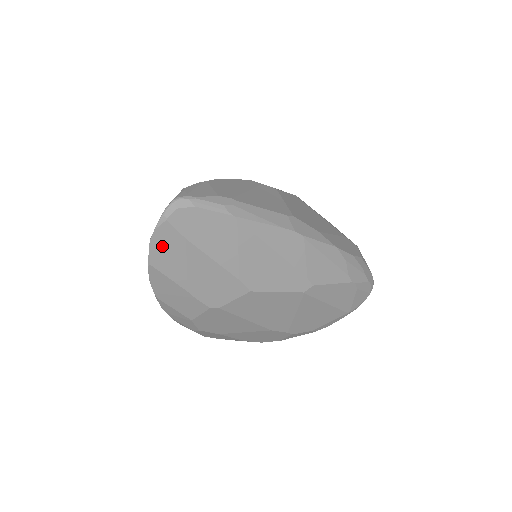
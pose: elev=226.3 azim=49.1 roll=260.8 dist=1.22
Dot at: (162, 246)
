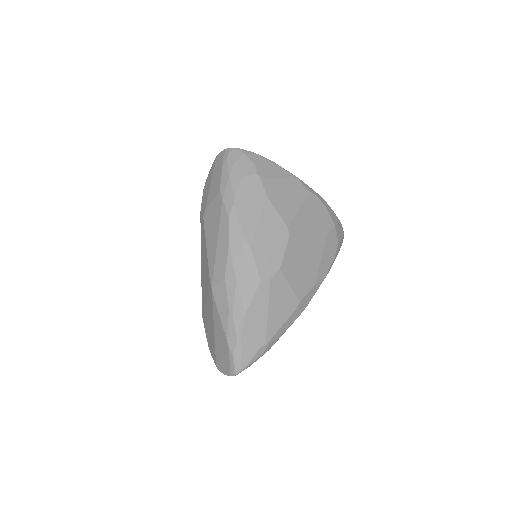
Dot at: occluded
